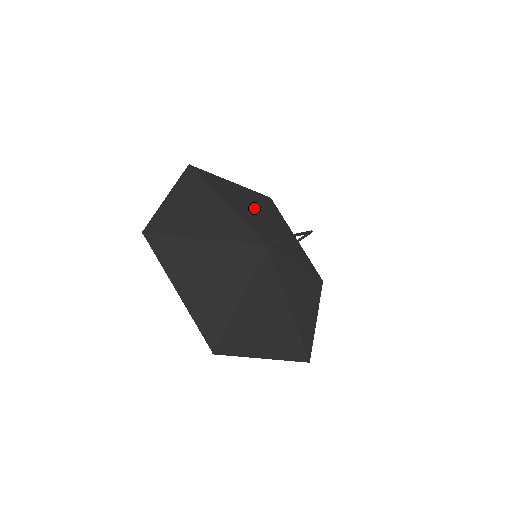
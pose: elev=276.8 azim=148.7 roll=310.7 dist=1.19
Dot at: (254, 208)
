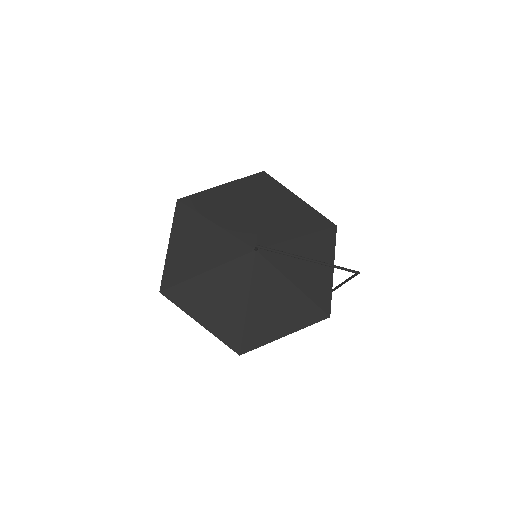
Dot at: (292, 223)
